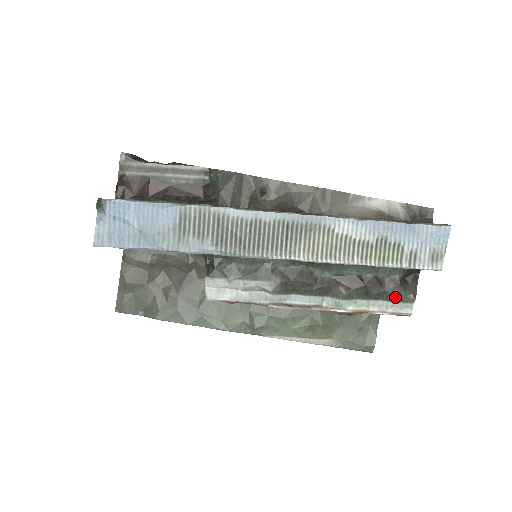
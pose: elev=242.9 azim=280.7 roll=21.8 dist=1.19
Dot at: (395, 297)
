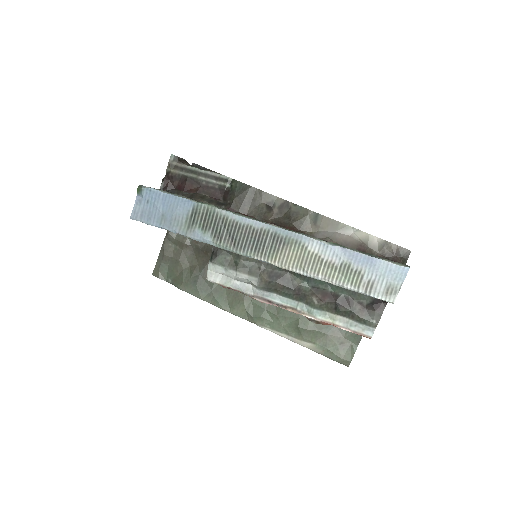
Dot at: (359, 318)
